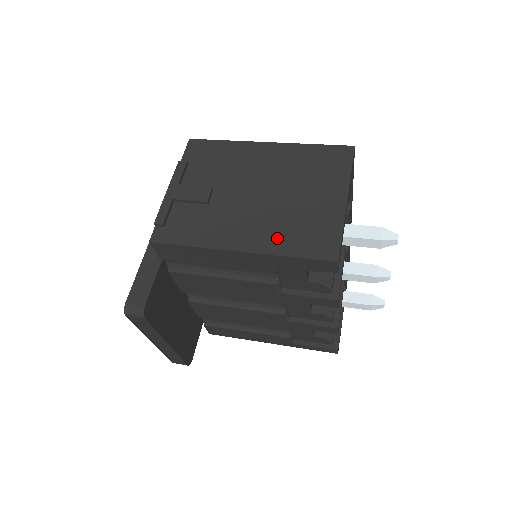
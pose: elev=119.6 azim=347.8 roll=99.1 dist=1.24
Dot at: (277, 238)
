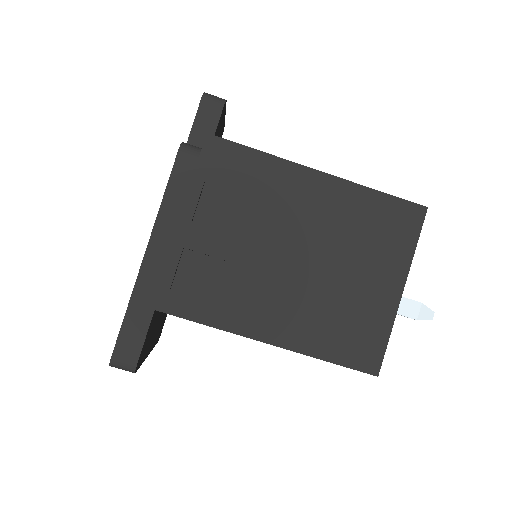
Dot at: (314, 333)
